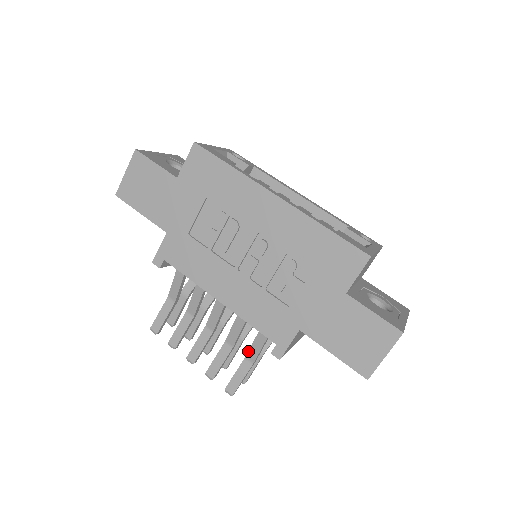
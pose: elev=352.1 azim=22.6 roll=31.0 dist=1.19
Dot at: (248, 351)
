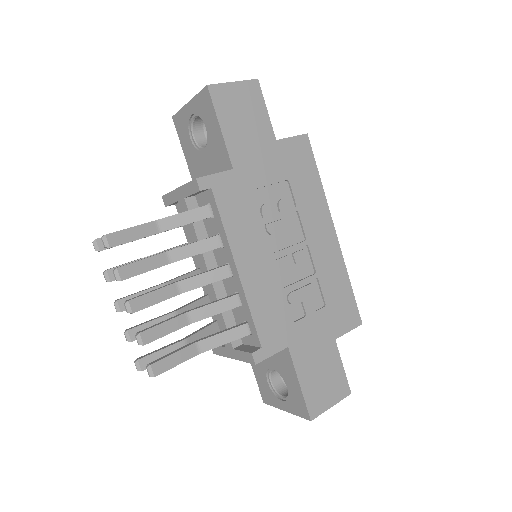
Dot at: (207, 337)
